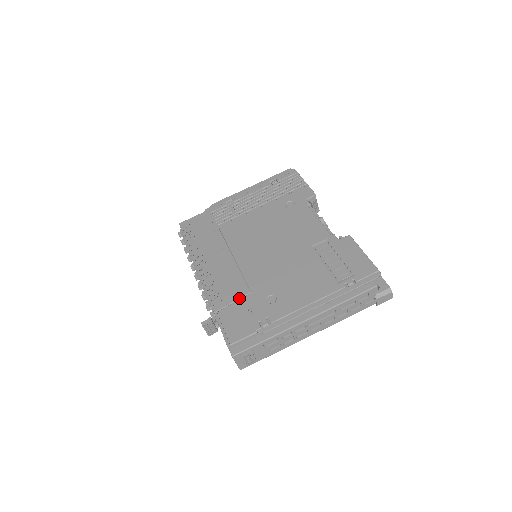
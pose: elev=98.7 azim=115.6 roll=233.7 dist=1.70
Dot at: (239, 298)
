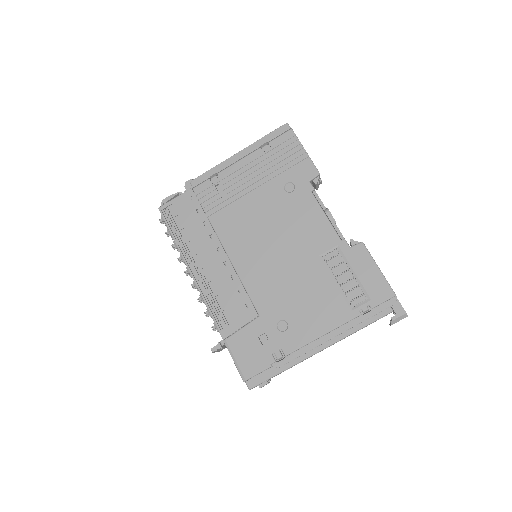
Dot at: (247, 322)
